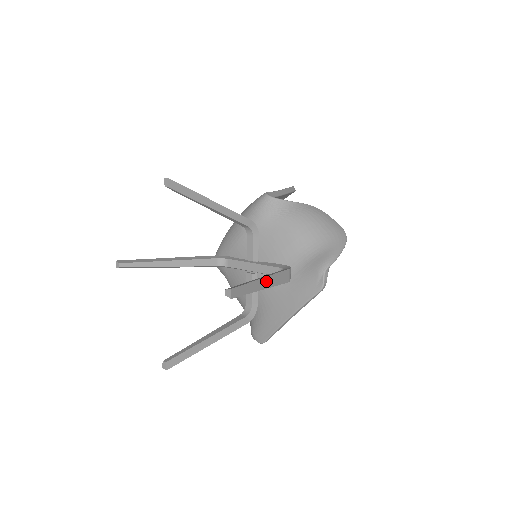
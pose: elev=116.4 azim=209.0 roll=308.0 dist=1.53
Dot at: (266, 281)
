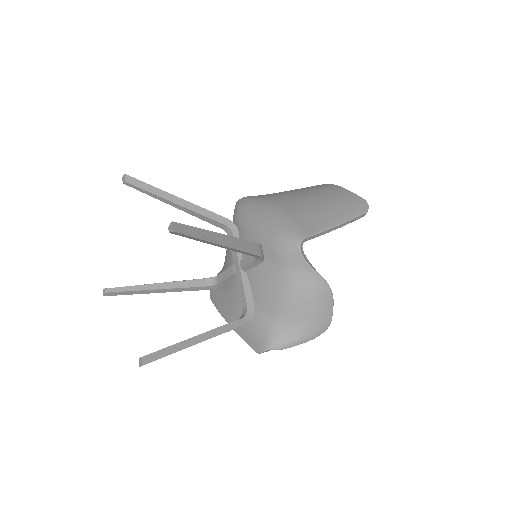
Dot at: occluded
